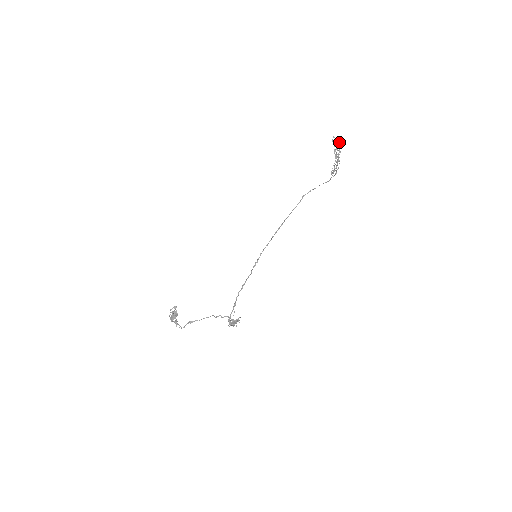
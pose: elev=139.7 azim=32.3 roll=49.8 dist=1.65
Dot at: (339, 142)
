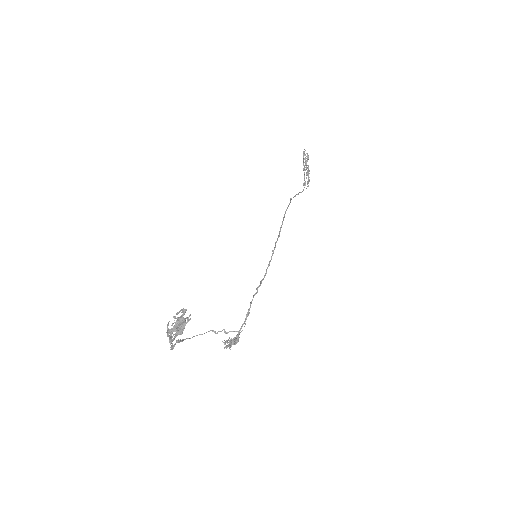
Dot at: (308, 156)
